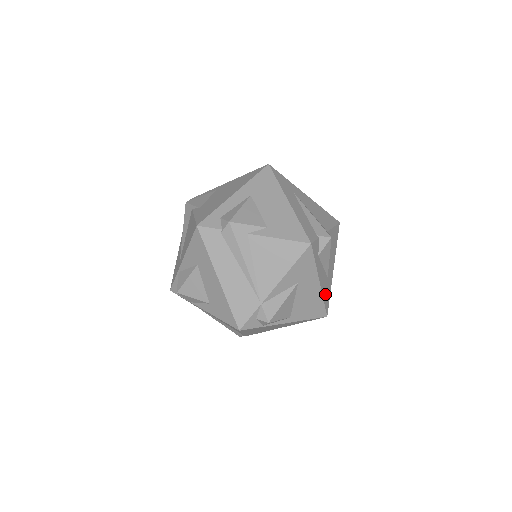
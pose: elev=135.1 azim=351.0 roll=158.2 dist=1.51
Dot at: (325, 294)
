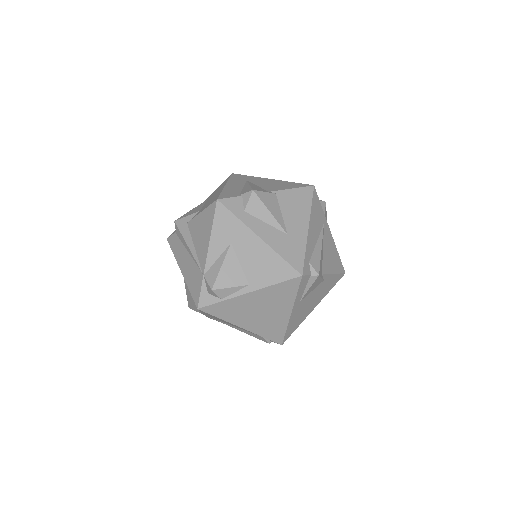
Dot at: (285, 251)
